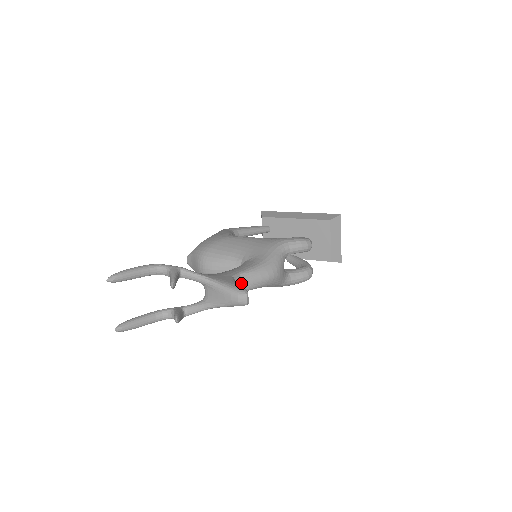
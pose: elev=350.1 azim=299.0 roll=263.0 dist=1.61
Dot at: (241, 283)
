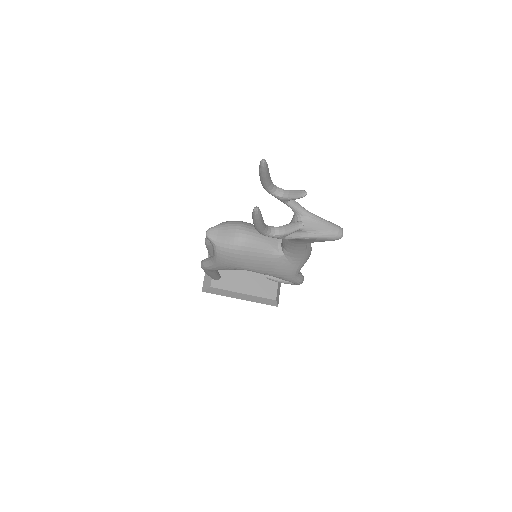
Dot at: occluded
